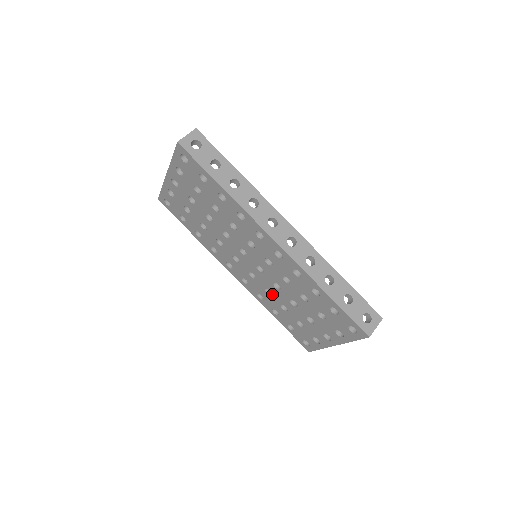
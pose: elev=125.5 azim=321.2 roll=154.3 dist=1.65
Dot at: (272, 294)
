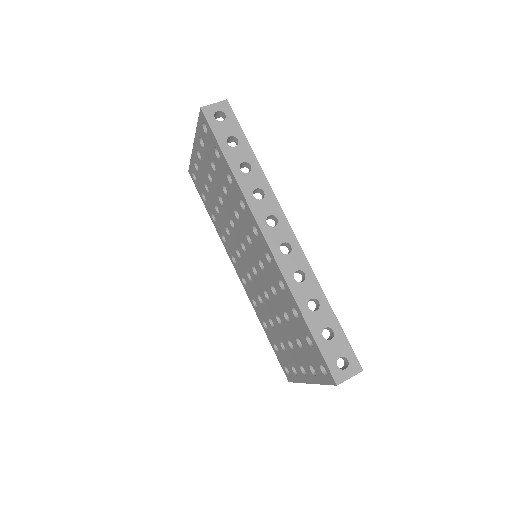
Dot at: (263, 303)
